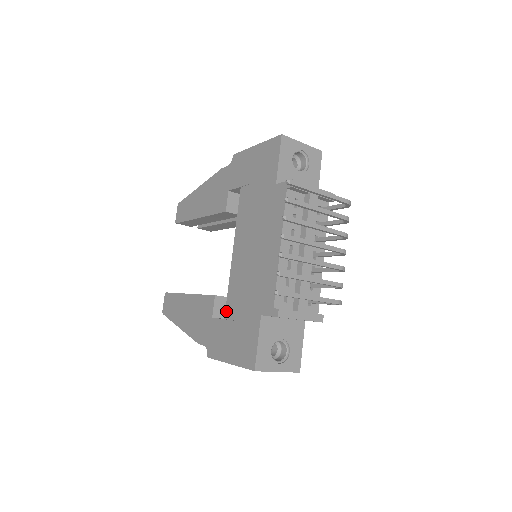
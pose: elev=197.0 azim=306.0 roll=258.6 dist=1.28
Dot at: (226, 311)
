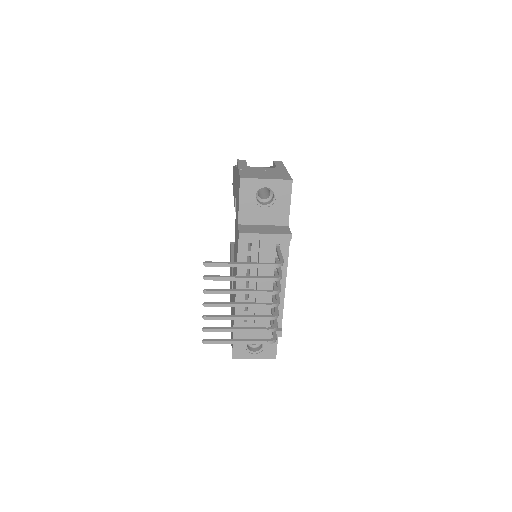
Dot at: (232, 298)
